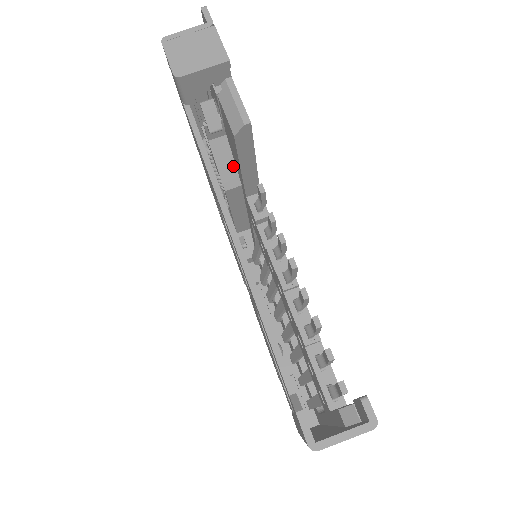
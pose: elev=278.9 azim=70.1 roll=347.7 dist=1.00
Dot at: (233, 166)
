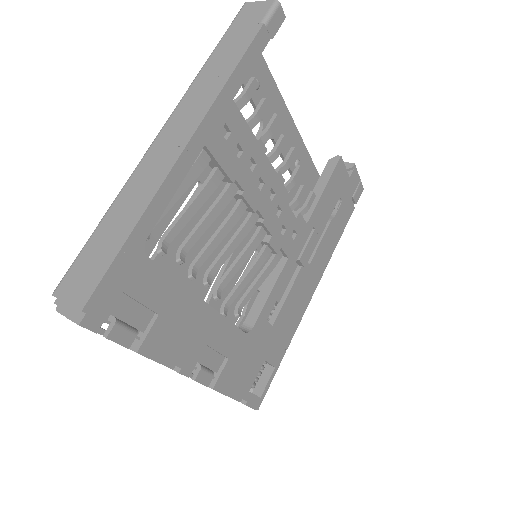
Dot at: occluded
